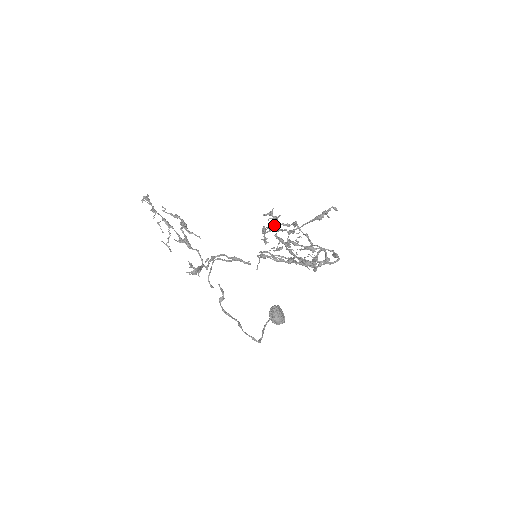
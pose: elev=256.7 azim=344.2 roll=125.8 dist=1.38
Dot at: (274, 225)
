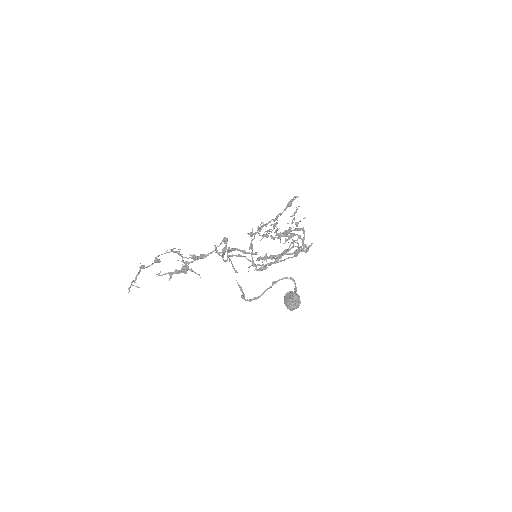
Dot at: (262, 222)
